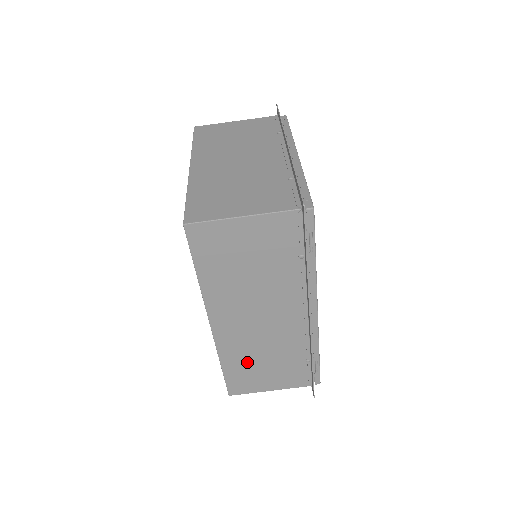
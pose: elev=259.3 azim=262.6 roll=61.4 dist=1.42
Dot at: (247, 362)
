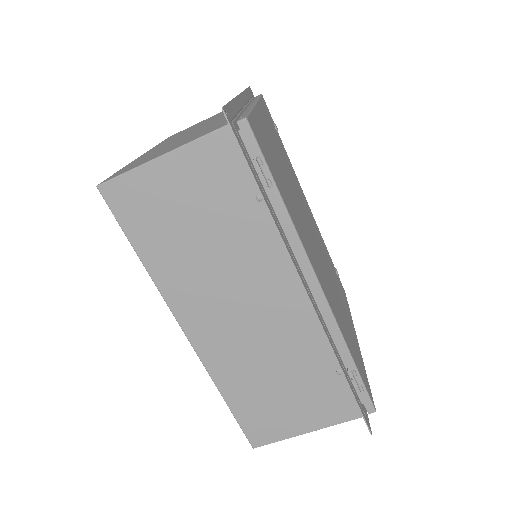
Dot at: (256, 387)
